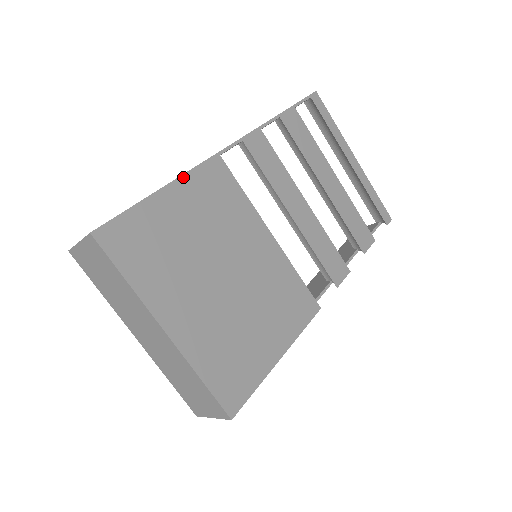
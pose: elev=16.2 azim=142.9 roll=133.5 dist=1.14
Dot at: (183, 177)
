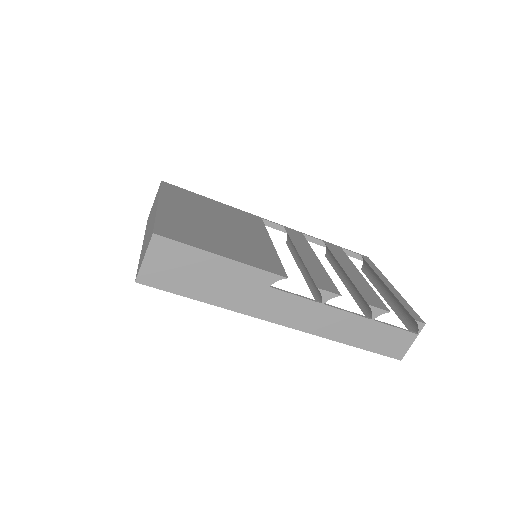
Dot at: (229, 206)
